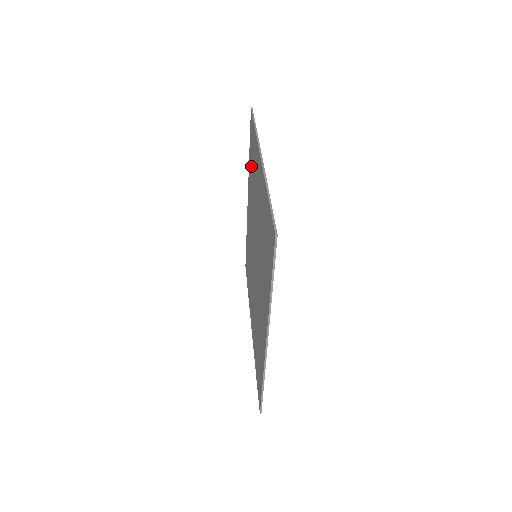
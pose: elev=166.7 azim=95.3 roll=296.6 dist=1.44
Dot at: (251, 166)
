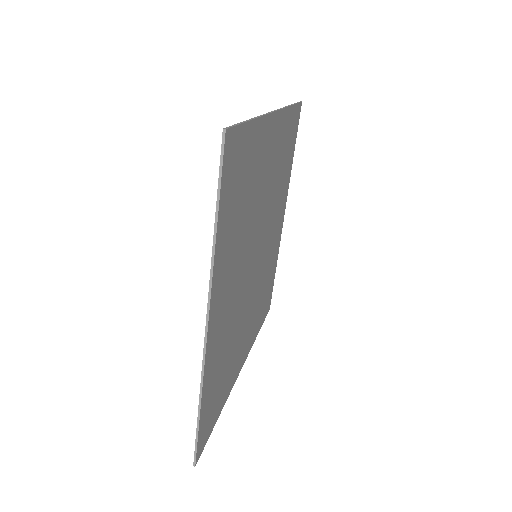
Dot at: occluded
